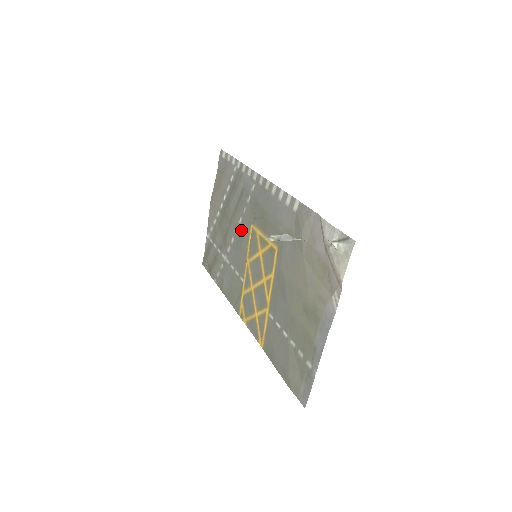
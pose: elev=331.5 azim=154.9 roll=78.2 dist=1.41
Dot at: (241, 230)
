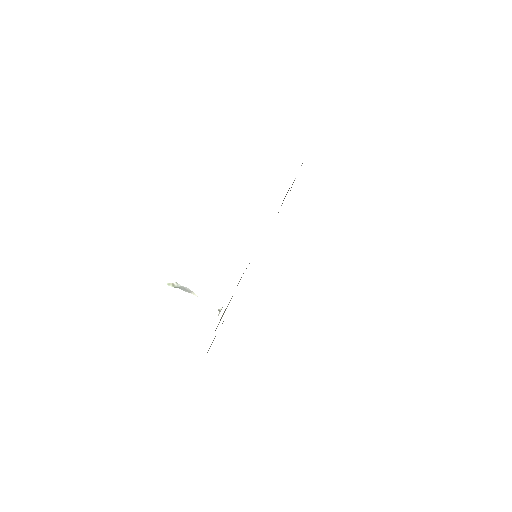
Dot at: occluded
